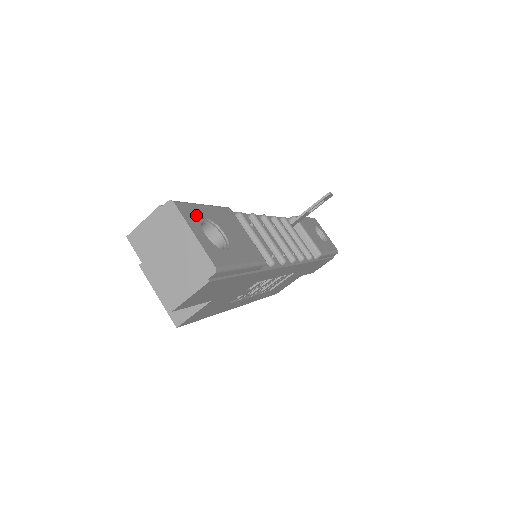
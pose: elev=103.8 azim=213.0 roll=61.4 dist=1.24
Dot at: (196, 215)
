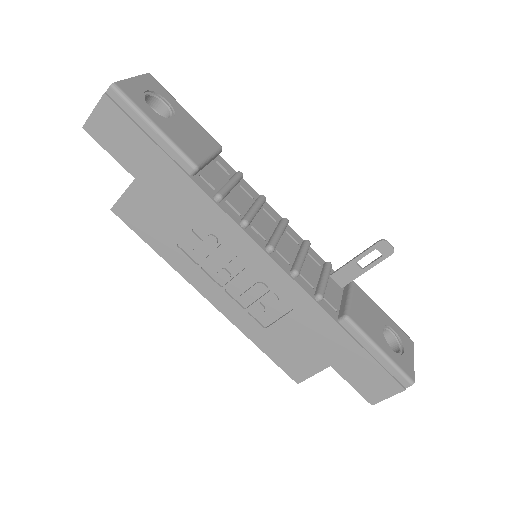
Dot at: (160, 92)
